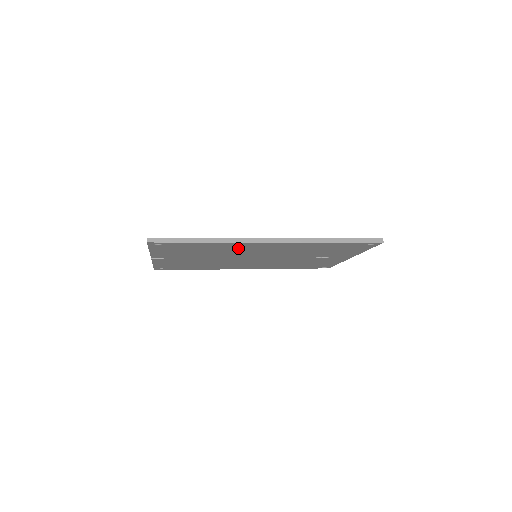
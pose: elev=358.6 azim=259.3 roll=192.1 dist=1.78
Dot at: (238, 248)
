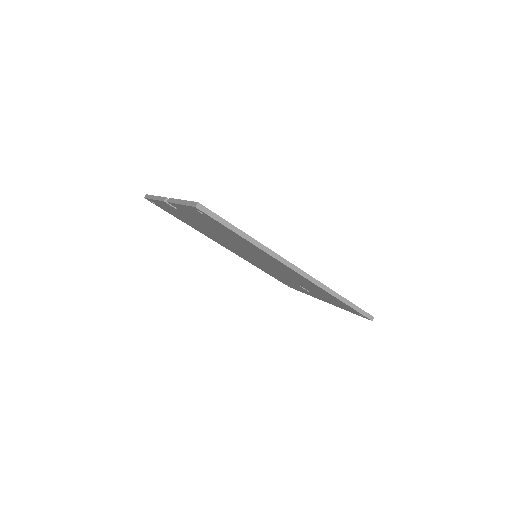
Dot at: (260, 253)
